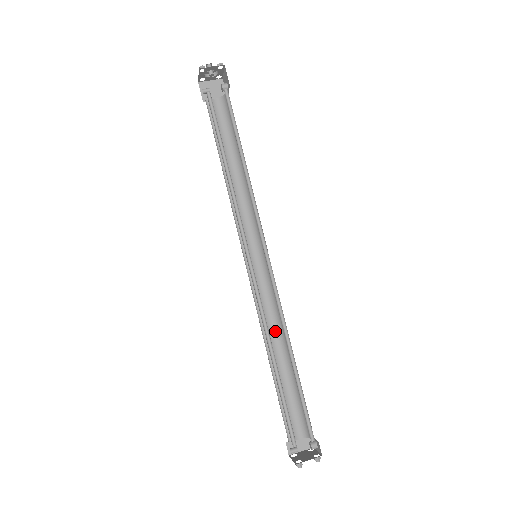
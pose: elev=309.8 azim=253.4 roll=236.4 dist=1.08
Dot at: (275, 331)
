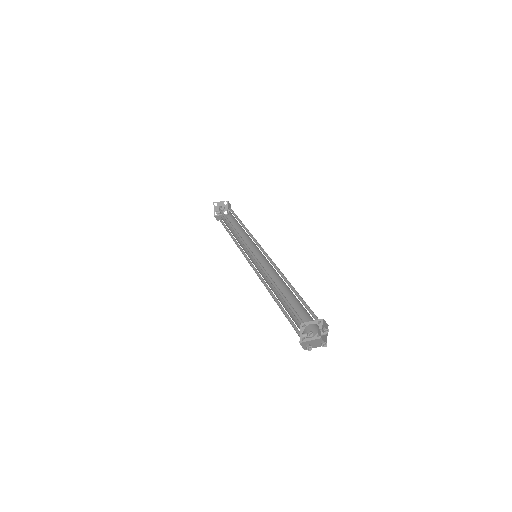
Dot at: occluded
